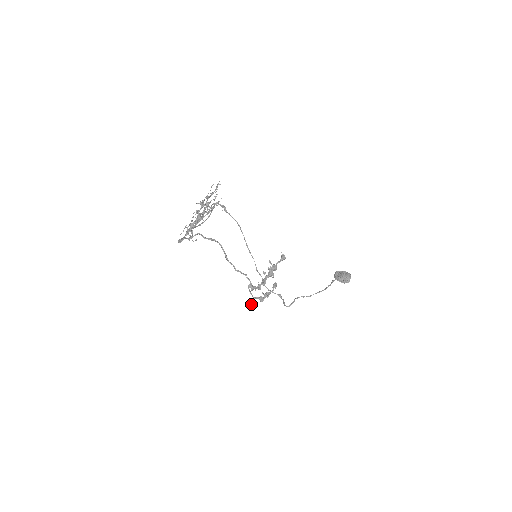
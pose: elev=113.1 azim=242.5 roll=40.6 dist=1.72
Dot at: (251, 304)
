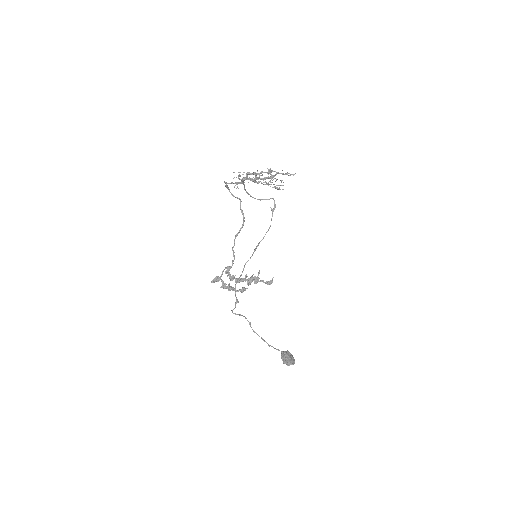
Dot at: (213, 280)
